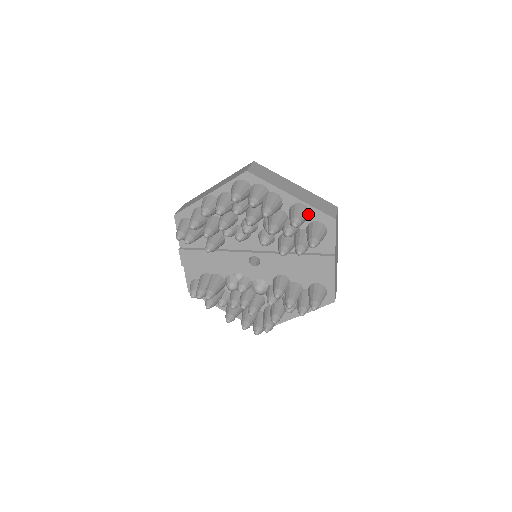
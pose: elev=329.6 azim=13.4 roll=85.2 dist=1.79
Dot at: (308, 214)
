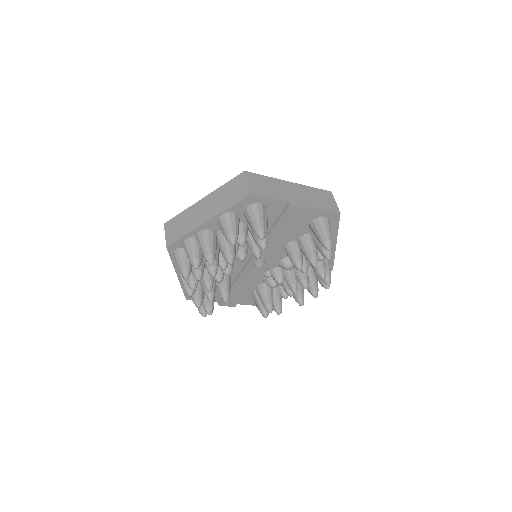
Dot at: (233, 215)
